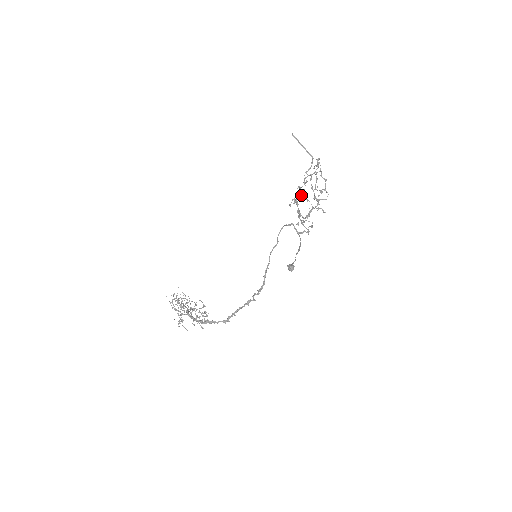
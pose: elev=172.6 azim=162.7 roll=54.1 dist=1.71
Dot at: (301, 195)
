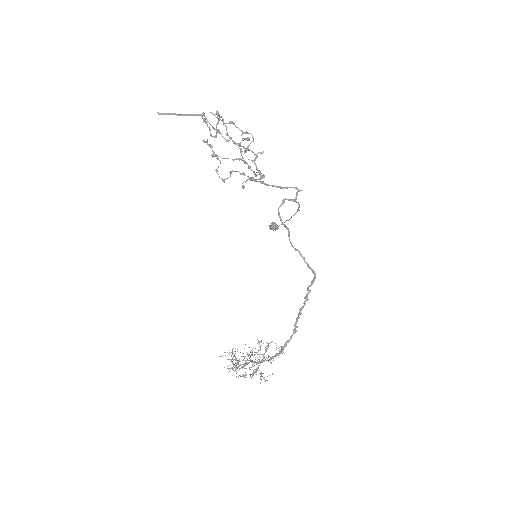
Dot at: occluded
